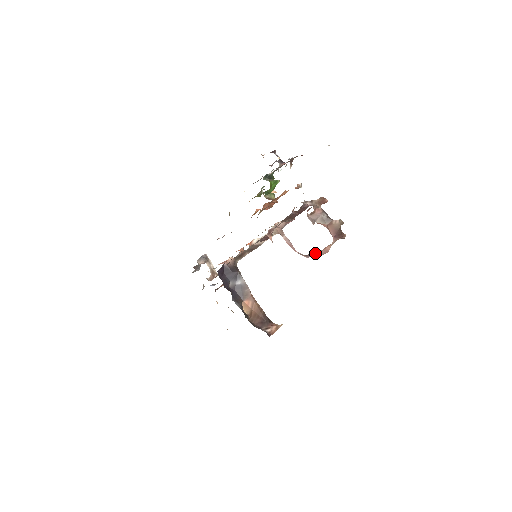
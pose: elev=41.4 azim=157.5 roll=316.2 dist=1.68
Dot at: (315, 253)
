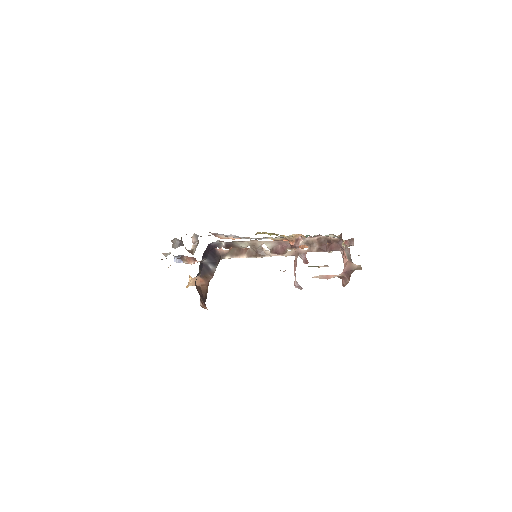
Dot at: (302, 288)
